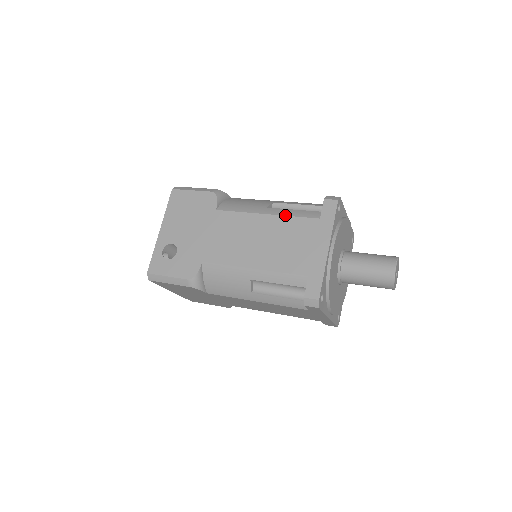
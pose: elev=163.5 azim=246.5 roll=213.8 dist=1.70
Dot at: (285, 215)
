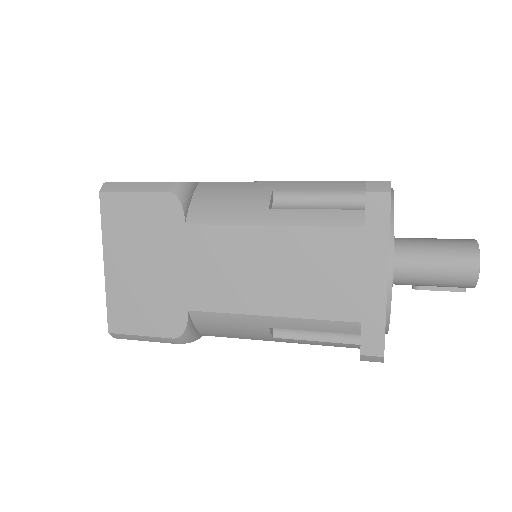
Dot at: occluded
